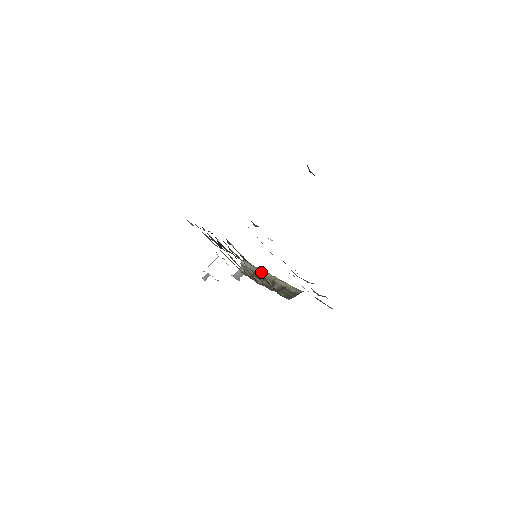
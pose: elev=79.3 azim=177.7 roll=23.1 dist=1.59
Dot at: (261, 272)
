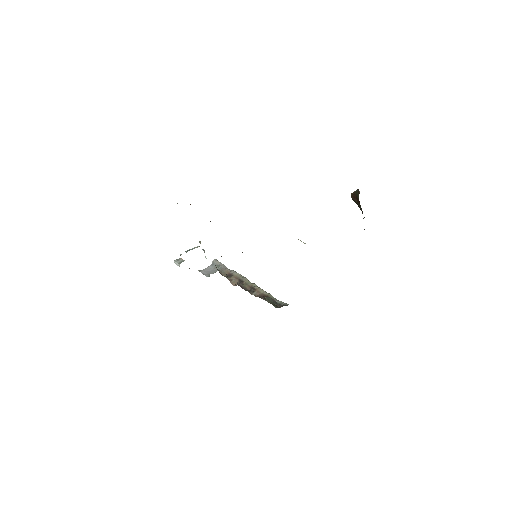
Dot at: (239, 276)
